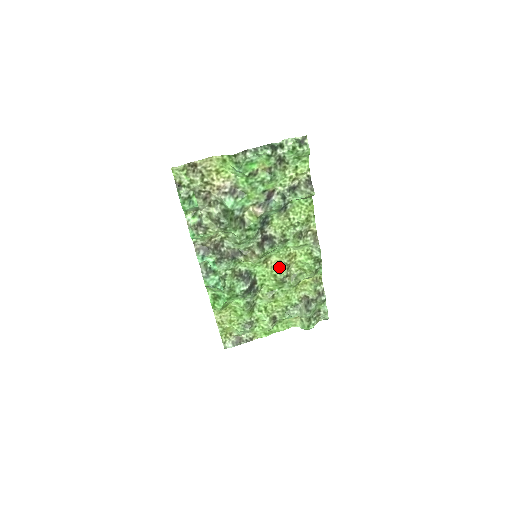
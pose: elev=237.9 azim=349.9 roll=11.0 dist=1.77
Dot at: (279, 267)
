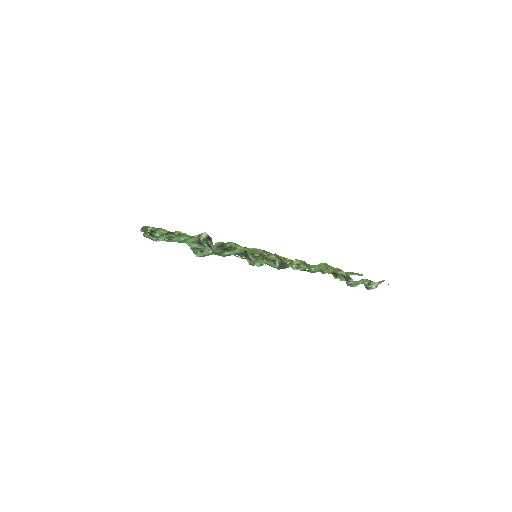
Dot at: occluded
